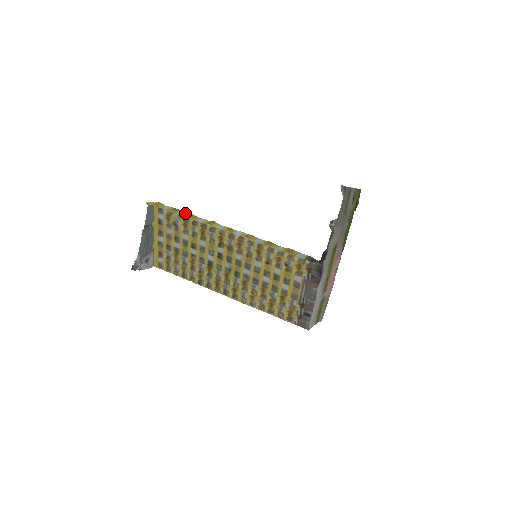
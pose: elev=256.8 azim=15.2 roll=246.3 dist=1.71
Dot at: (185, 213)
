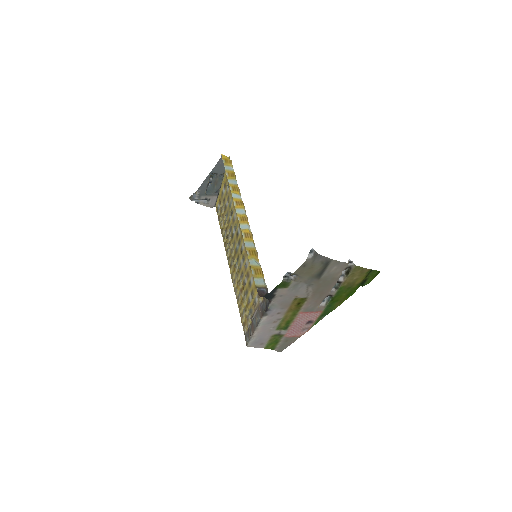
Dot at: (234, 182)
